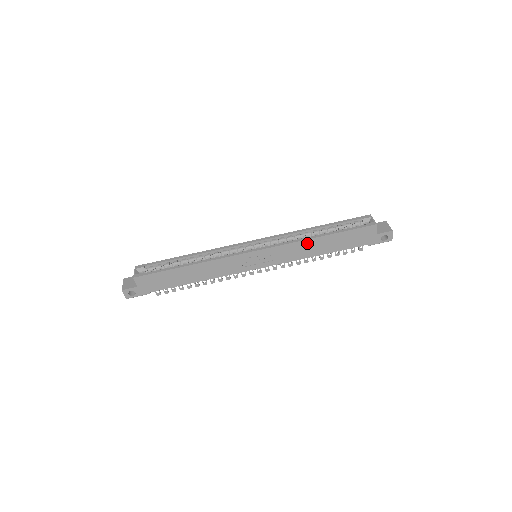
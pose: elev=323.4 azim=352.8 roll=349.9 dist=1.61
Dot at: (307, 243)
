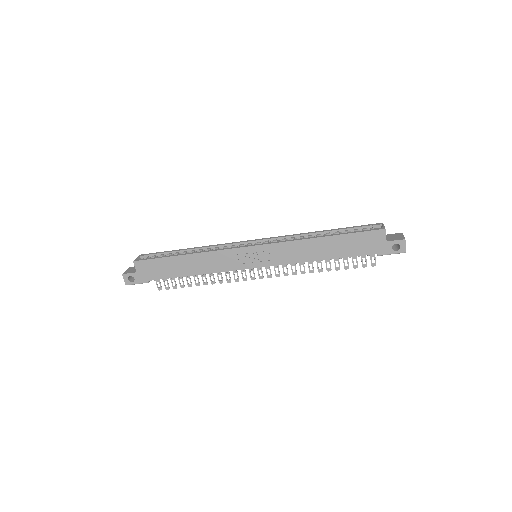
Dot at: (307, 243)
